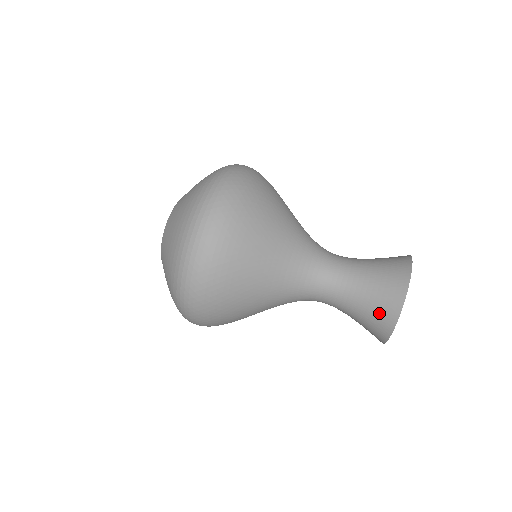
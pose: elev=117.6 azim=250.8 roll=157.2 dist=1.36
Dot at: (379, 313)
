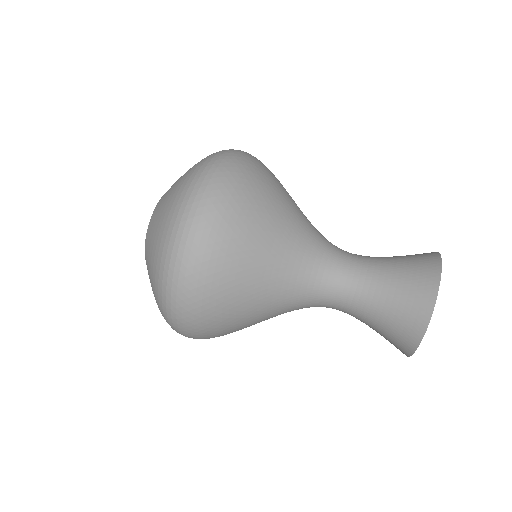
Dot at: (413, 288)
